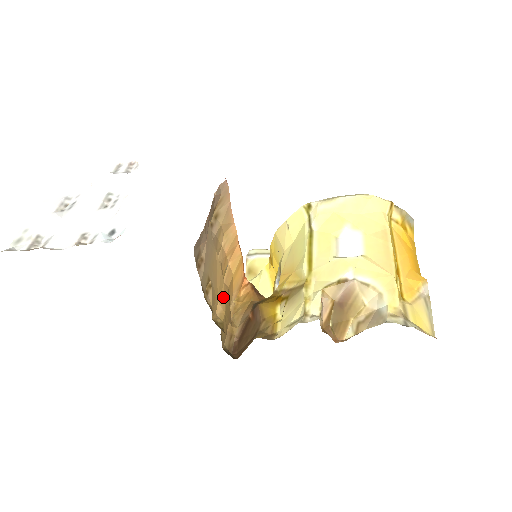
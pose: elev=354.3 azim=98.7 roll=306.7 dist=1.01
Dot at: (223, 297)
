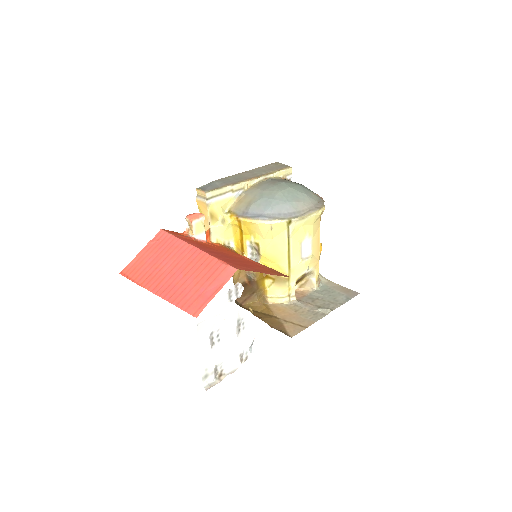
Dot at: occluded
